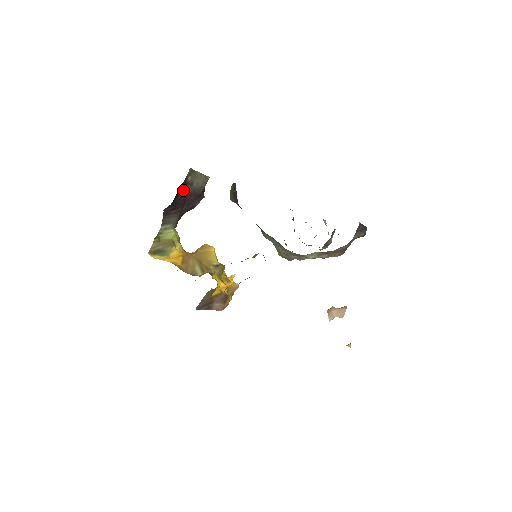
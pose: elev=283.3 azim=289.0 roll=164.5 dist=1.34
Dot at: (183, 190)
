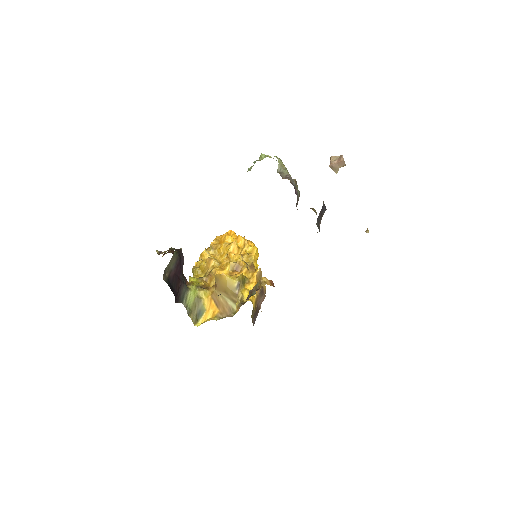
Dot at: (171, 280)
